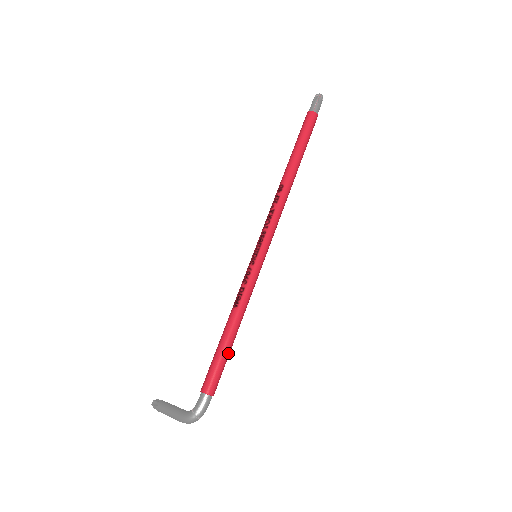
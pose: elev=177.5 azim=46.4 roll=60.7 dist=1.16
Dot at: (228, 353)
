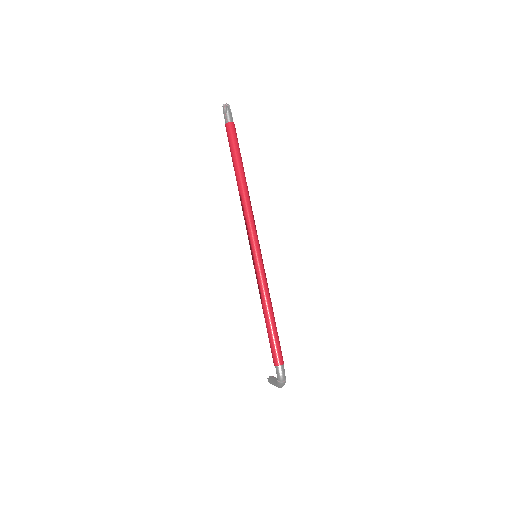
Dot at: (275, 333)
